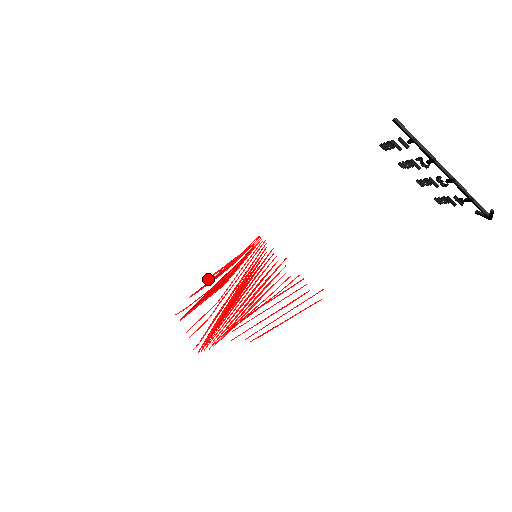
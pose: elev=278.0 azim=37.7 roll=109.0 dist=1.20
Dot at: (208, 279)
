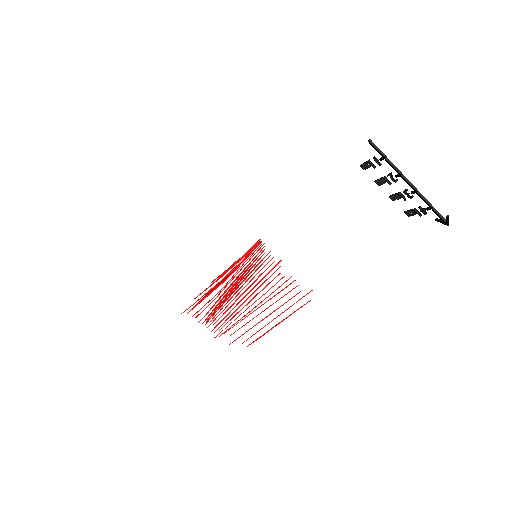
Dot at: (213, 281)
